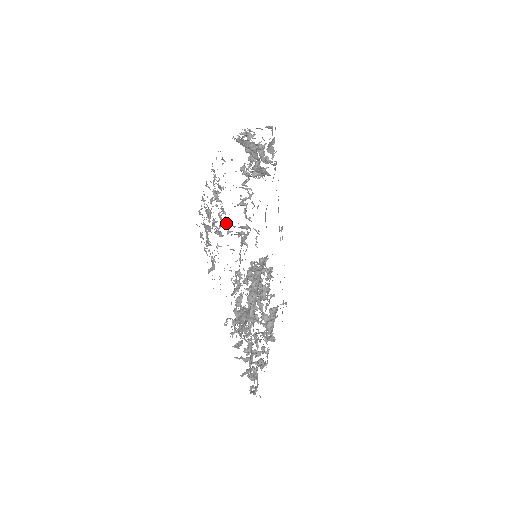
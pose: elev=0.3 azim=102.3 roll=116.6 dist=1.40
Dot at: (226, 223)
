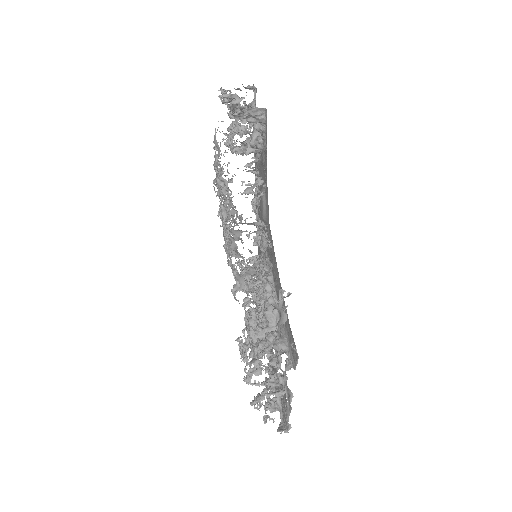
Dot at: occluded
